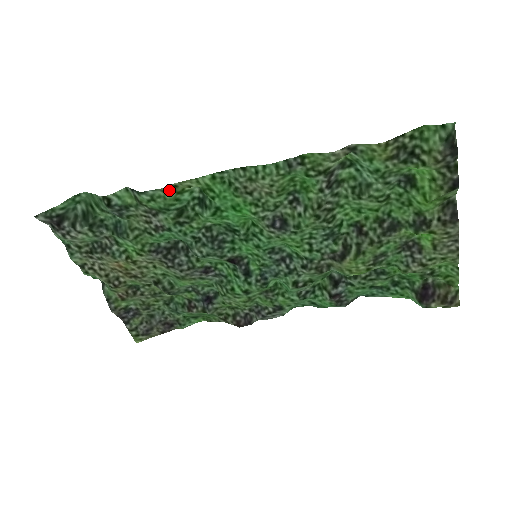
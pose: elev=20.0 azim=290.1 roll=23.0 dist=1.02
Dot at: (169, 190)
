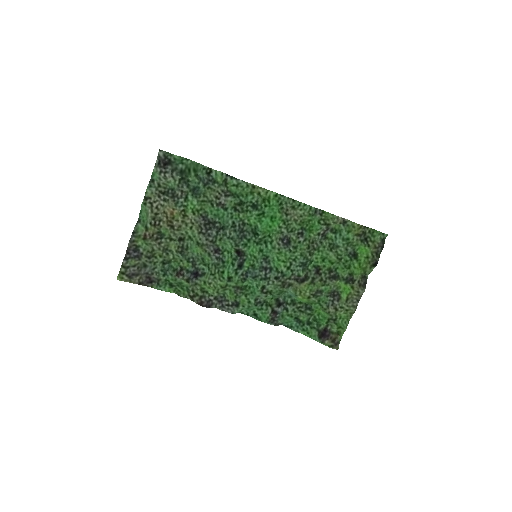
Dot at: (251, 186)
